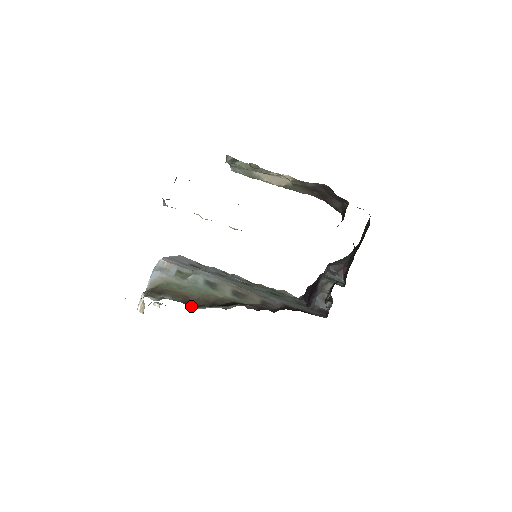
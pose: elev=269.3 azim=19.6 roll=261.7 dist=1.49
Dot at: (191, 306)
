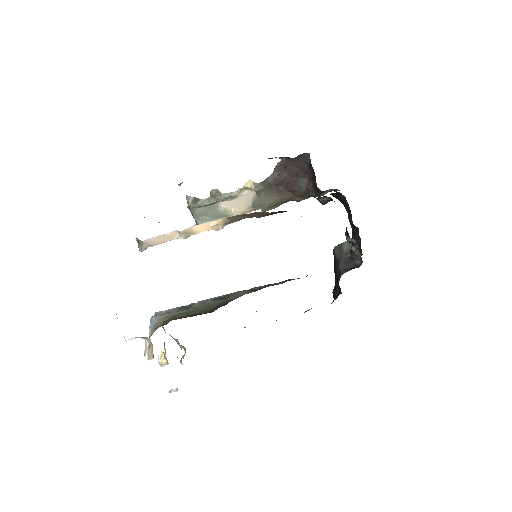
Dot at: occluded
